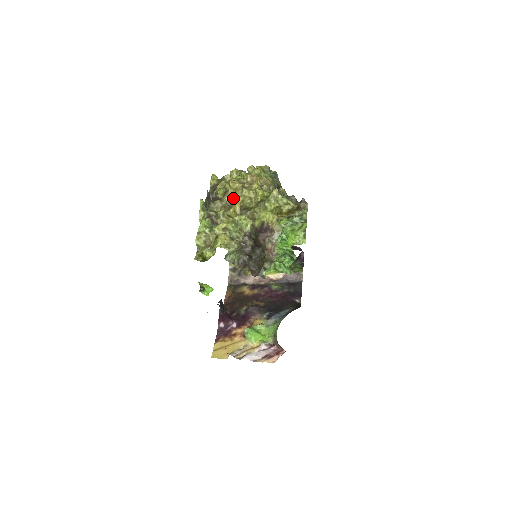
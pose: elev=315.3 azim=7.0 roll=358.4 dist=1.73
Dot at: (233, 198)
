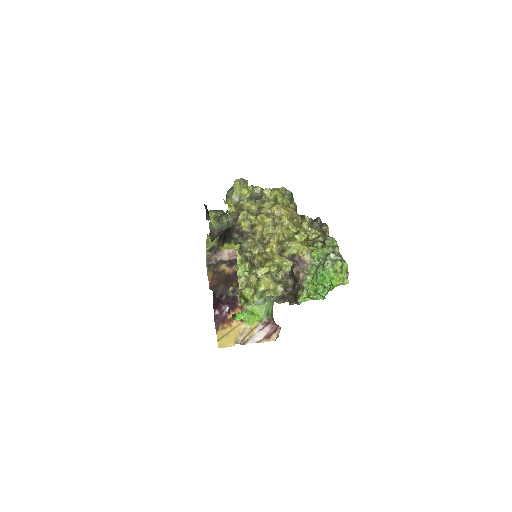
Dot at: (264, 234)
